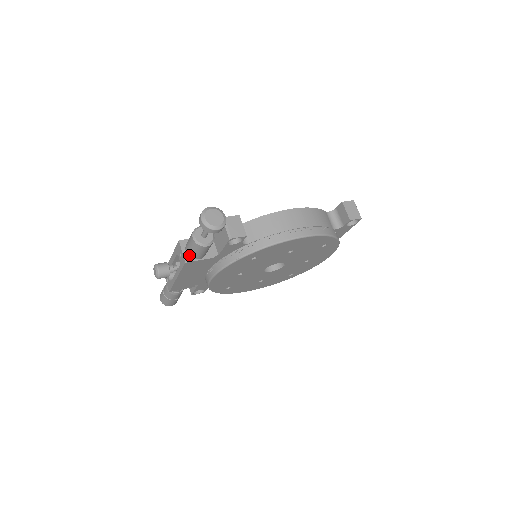
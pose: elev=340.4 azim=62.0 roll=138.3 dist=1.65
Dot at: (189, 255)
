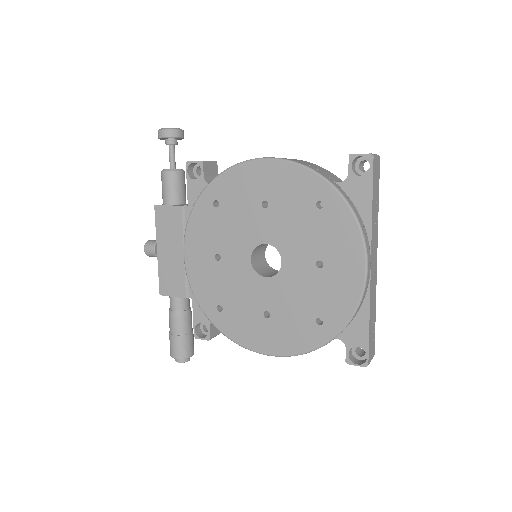
Dot at: (163, 202)
